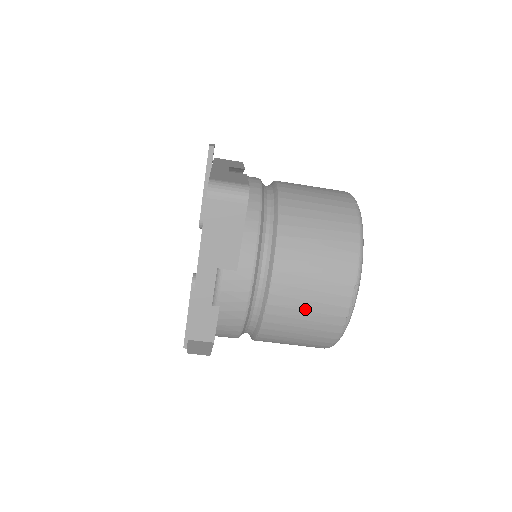
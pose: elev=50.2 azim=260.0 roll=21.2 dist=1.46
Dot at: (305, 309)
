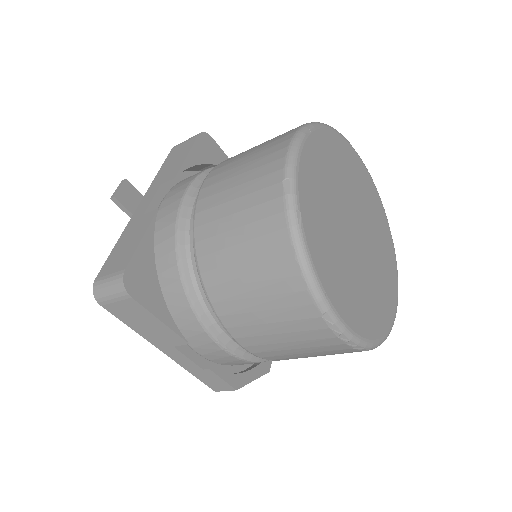
Dot at: (290, 348)
